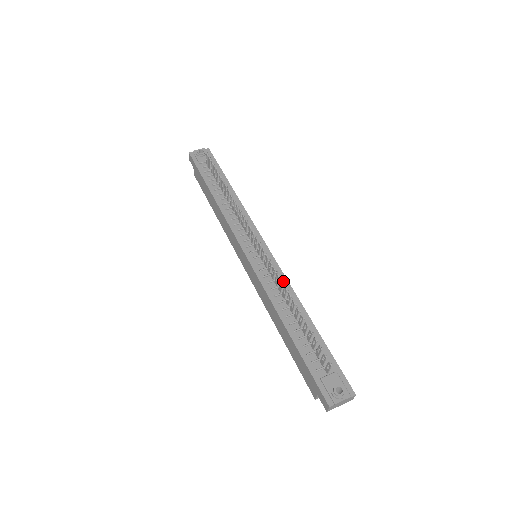
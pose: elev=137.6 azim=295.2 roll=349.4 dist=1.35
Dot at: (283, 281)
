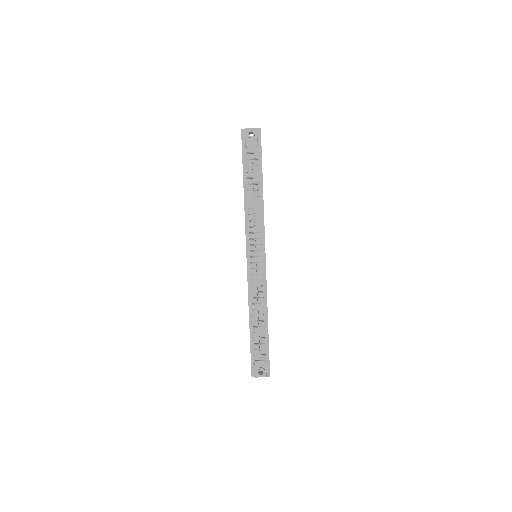
Dot at: (263, 288)
